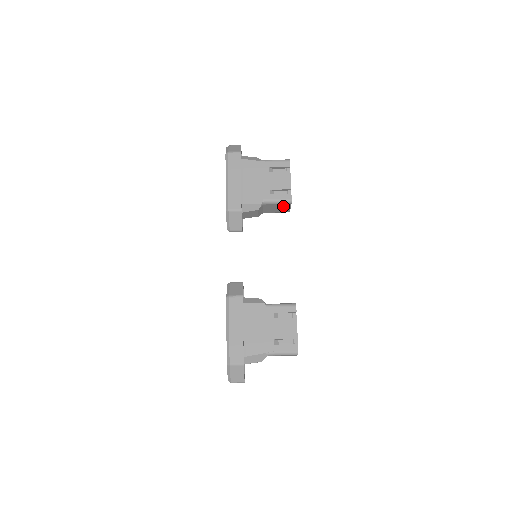
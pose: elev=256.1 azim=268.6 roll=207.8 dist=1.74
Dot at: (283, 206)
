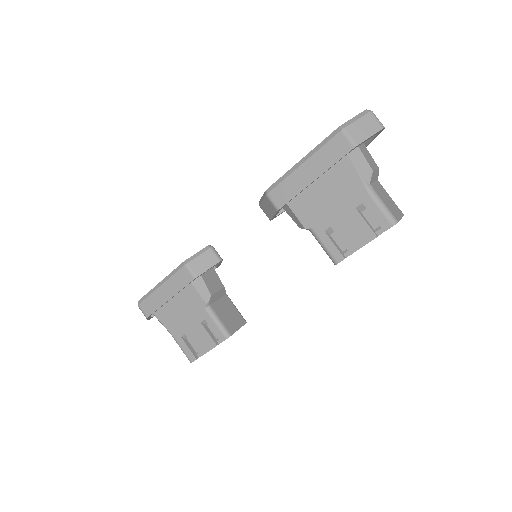
Dot at: occluded
